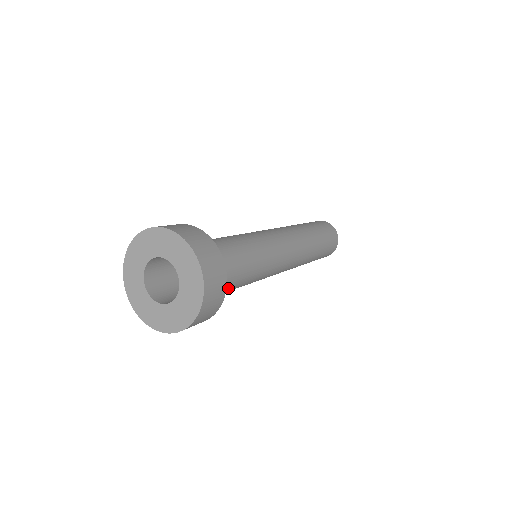
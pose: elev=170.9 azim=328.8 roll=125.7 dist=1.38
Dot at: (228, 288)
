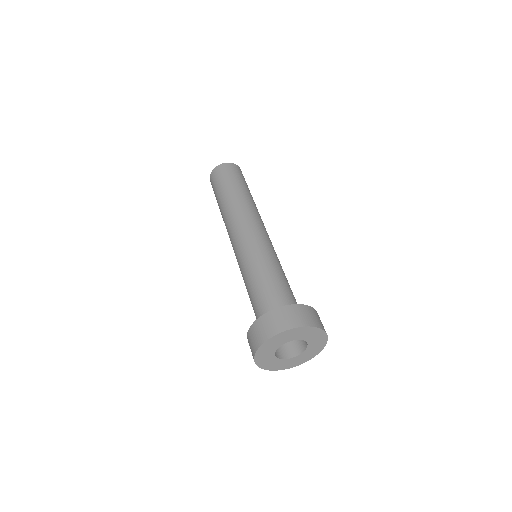
Dot at: occluded
